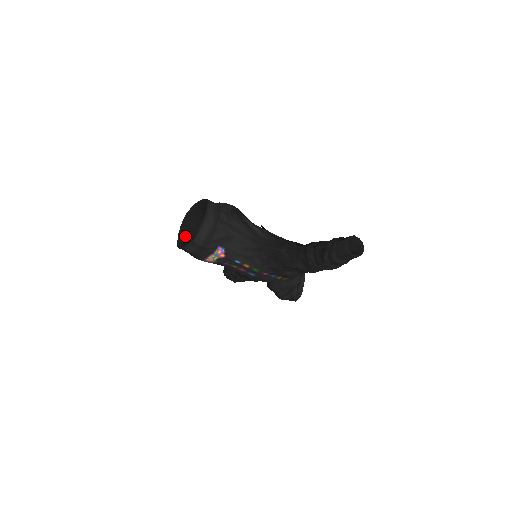
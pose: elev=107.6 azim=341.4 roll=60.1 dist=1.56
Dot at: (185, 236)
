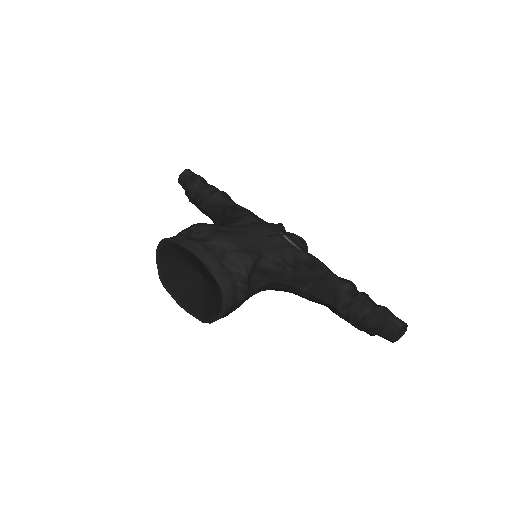
Dot at: (170, 272)
